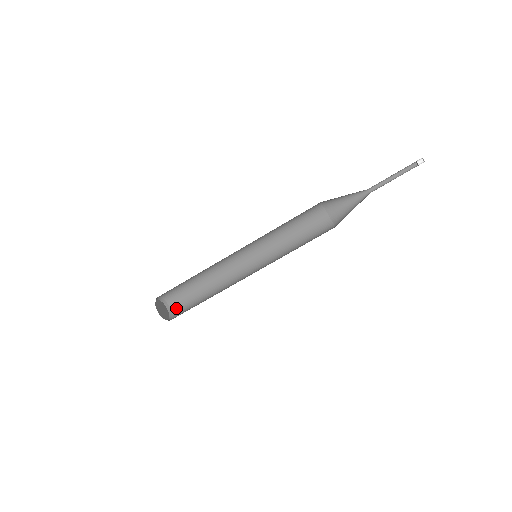
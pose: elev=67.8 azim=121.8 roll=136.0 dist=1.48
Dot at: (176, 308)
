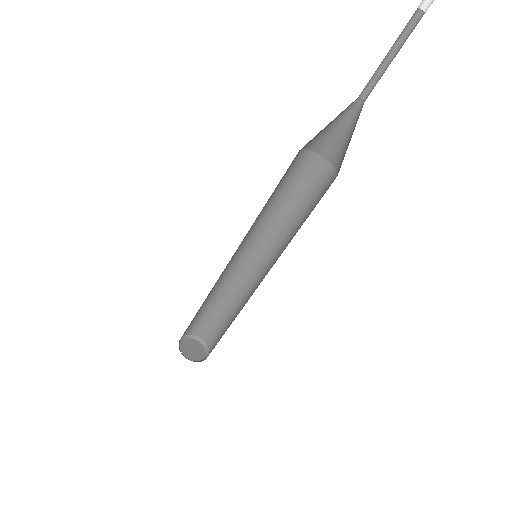
Dot at: (207, 336)
